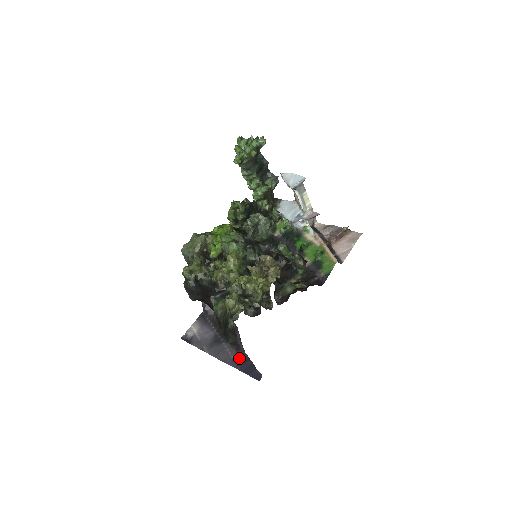
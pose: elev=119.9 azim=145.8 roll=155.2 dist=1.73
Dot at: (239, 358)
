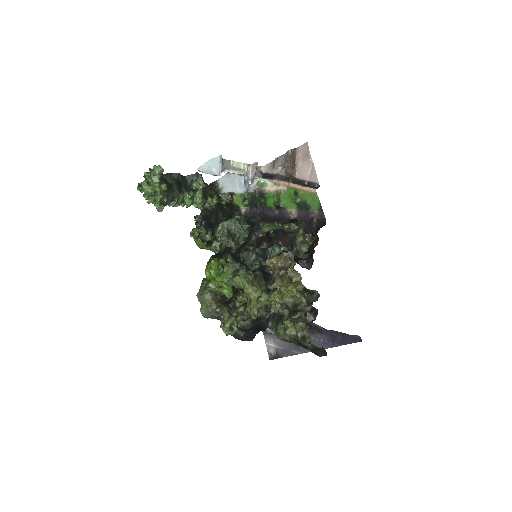
Dot at: (328, 337)
